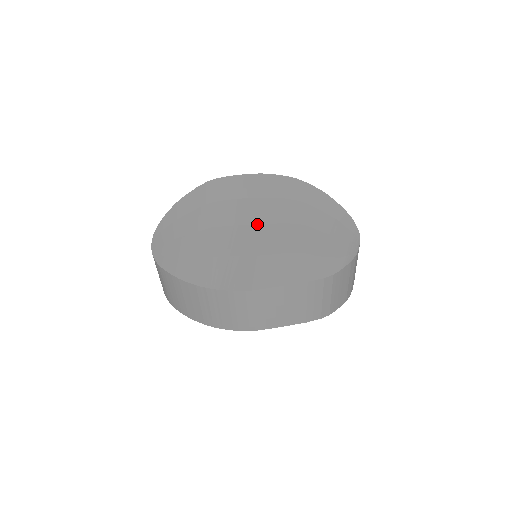
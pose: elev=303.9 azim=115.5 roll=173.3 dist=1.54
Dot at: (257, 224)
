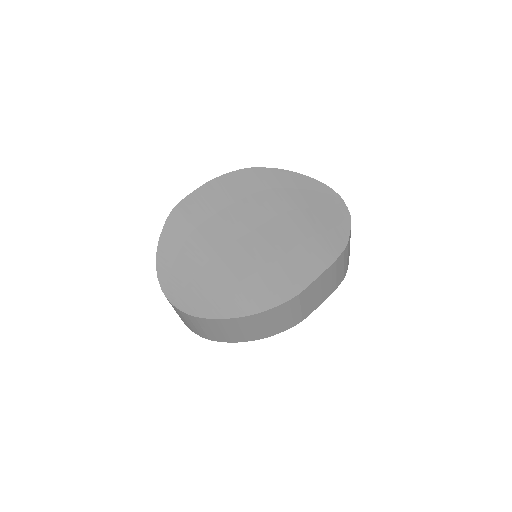
Dot at: (252, 231)
